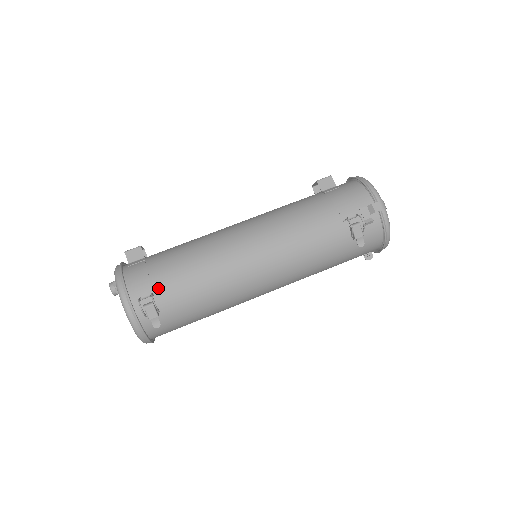
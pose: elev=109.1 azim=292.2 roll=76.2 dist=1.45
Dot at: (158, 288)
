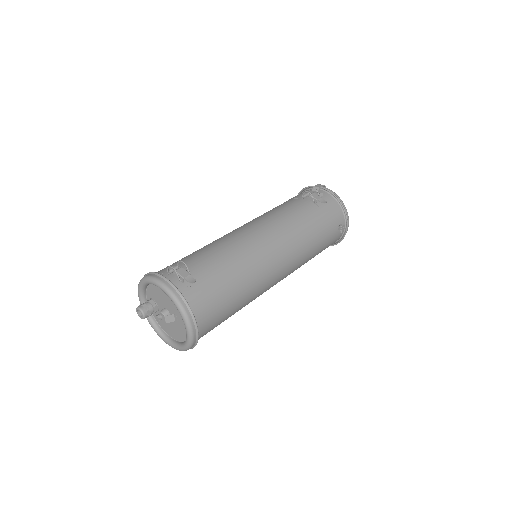
Dot at: (182, 265)
